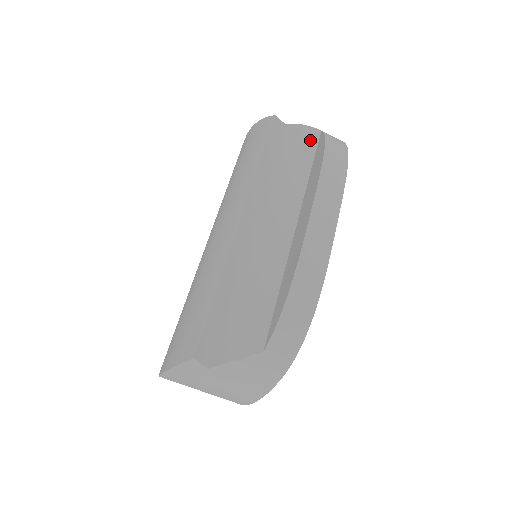
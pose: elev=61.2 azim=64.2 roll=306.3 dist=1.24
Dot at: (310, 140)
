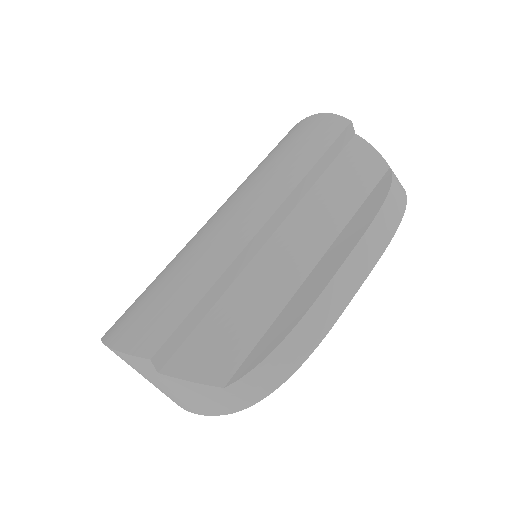
Dot at: (374, 171)
